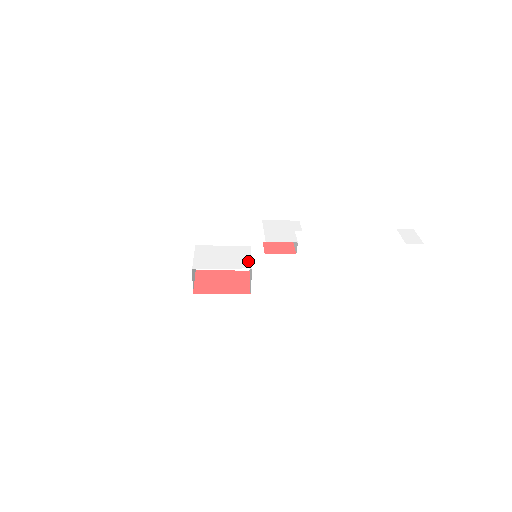
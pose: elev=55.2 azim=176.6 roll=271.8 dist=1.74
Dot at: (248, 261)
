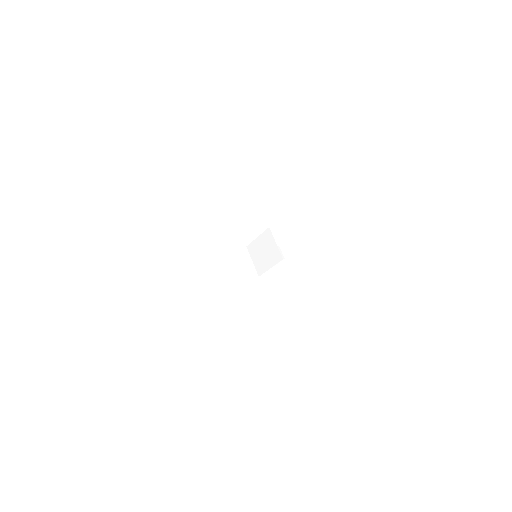
Dot at: occluded
